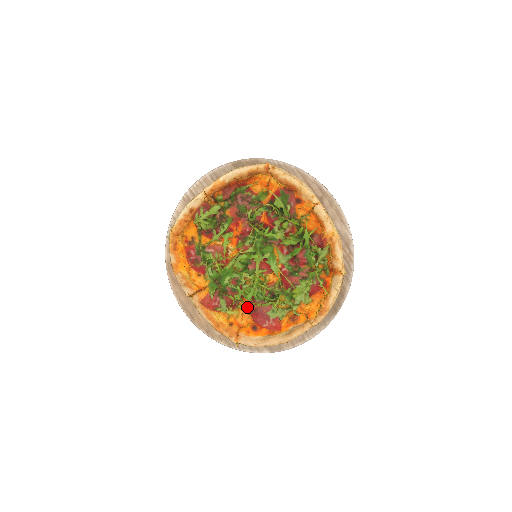
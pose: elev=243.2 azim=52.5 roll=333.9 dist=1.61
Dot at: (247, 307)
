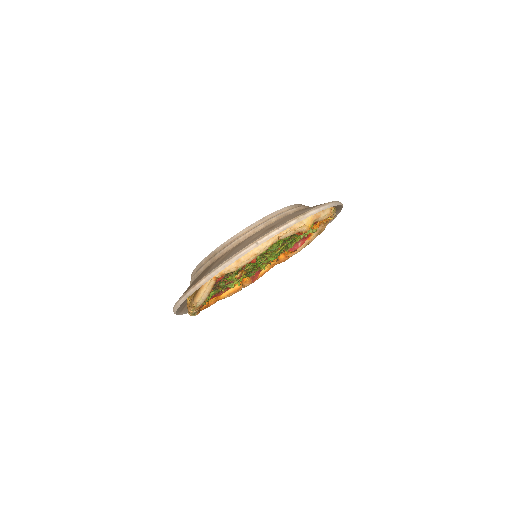
Dot at: occluded
